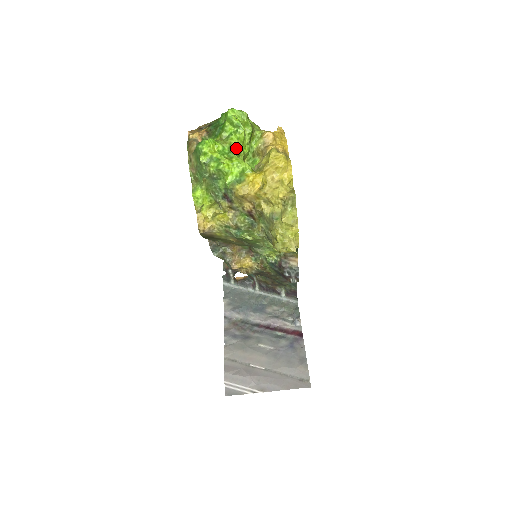
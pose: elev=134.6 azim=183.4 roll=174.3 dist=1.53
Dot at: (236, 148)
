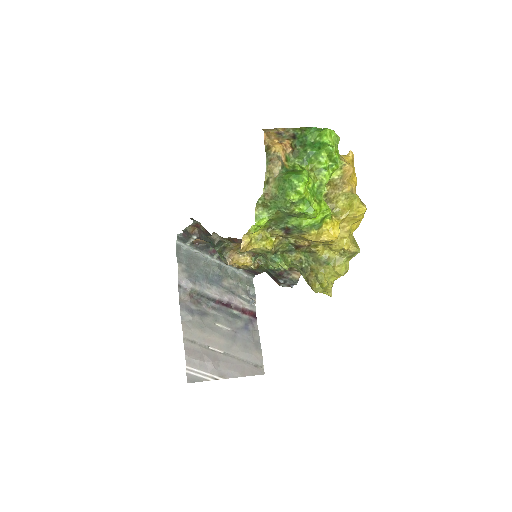
Dot at: occluded
